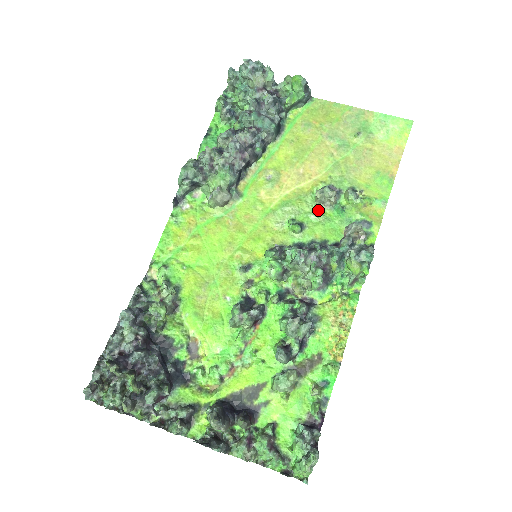
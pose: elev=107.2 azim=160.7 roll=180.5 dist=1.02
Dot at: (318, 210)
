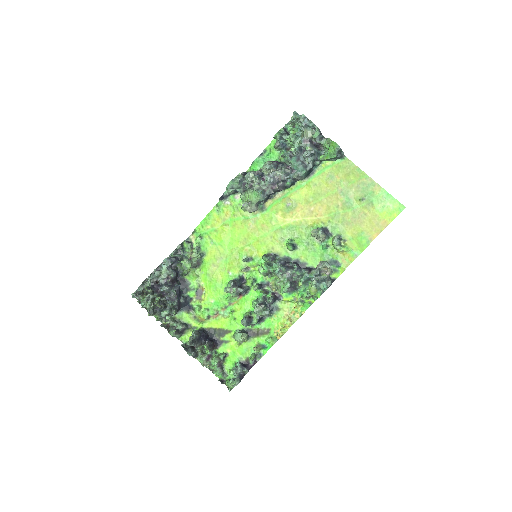
Dot at: (311, 240)
